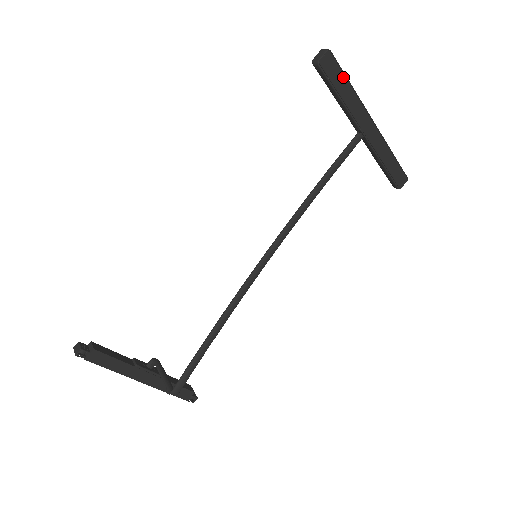
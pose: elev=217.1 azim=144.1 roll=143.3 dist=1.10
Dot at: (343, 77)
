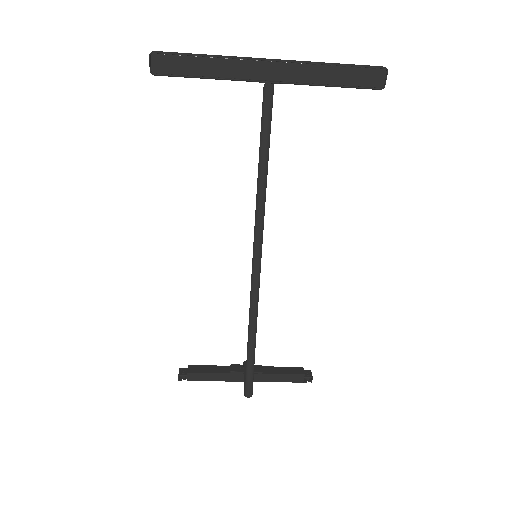
Dot at: (189, 59)
